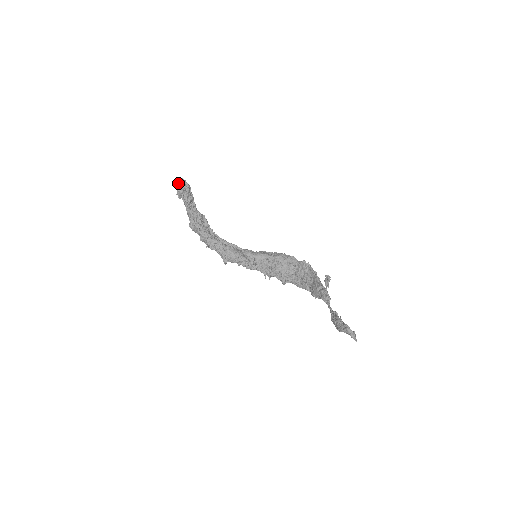
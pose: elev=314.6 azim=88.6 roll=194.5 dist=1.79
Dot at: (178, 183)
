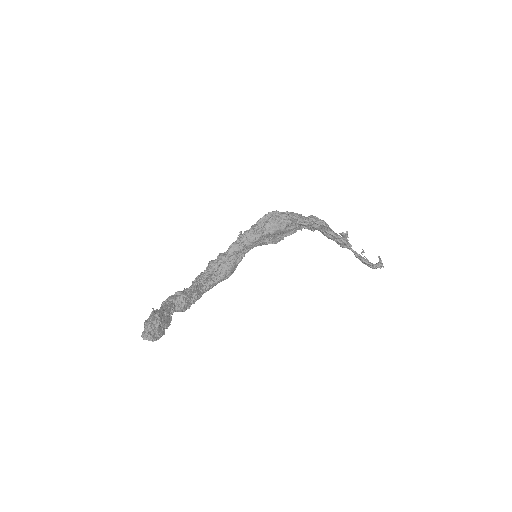
Dot at: occluded
